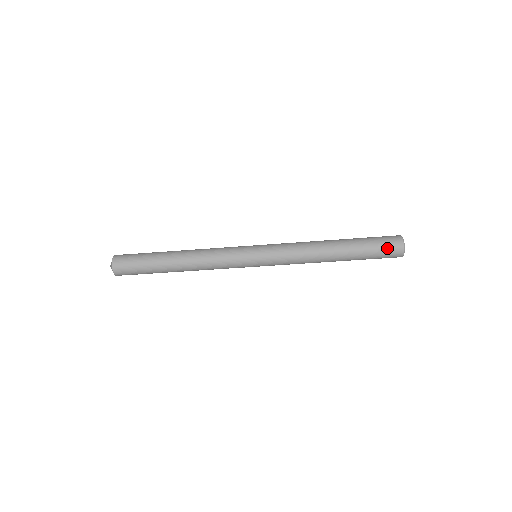
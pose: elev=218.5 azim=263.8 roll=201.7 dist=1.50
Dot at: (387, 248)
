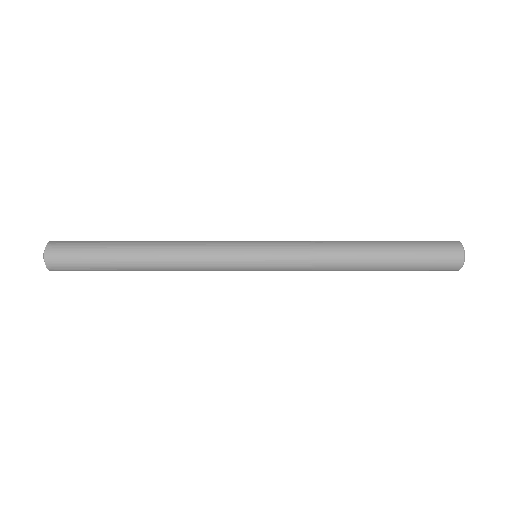
Dot at: (441, 253)
